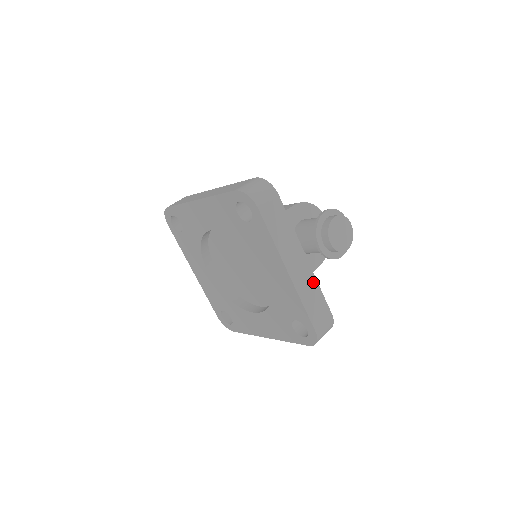
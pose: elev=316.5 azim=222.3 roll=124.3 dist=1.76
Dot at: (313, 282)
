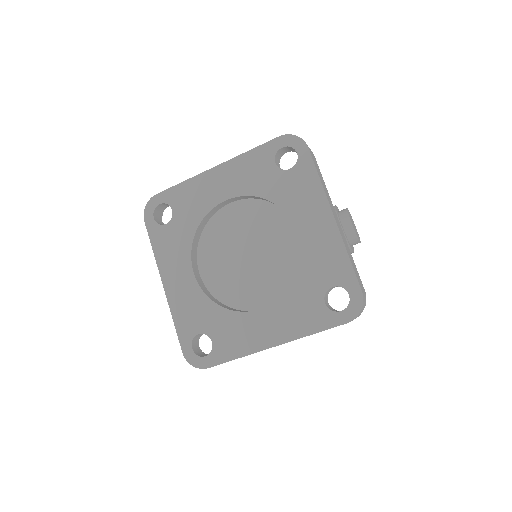
Dot at: occluded
